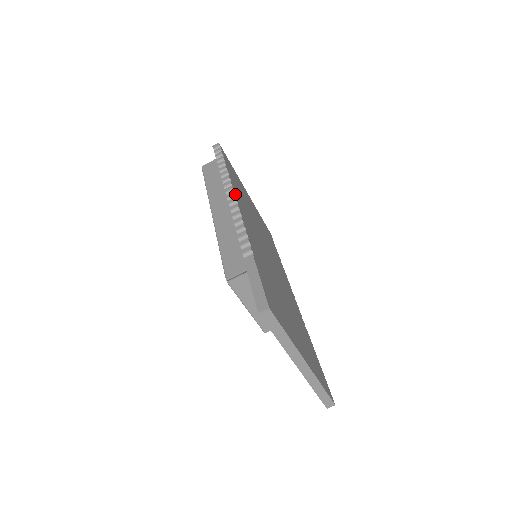
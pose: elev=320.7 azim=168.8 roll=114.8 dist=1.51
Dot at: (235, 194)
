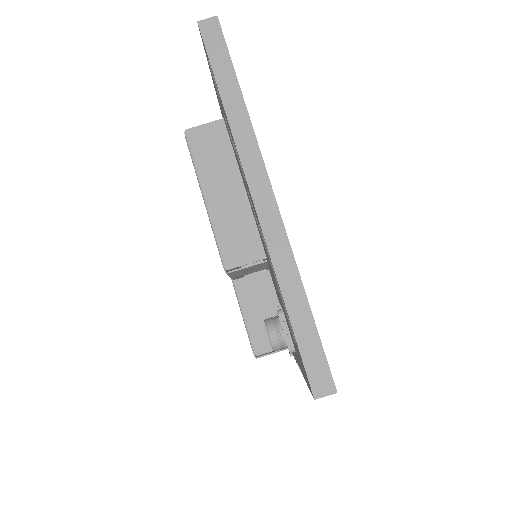
Dot at: occluded
